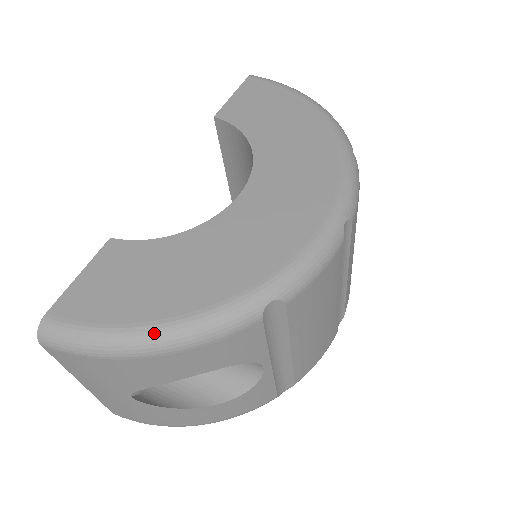
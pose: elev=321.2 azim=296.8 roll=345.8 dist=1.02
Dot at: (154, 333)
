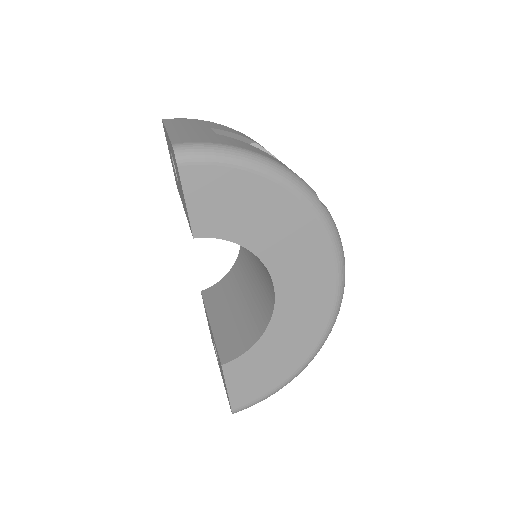
Dot at: (290, 381)
